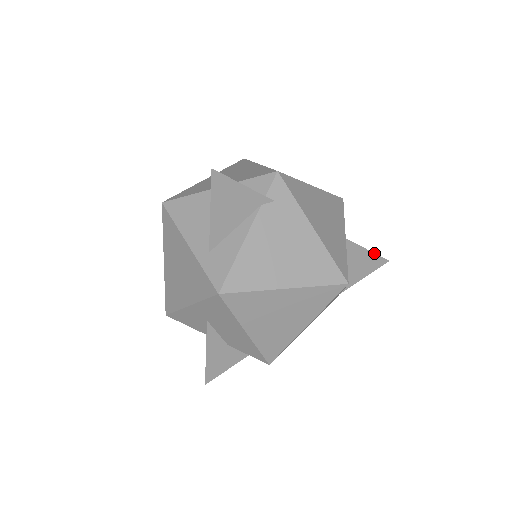
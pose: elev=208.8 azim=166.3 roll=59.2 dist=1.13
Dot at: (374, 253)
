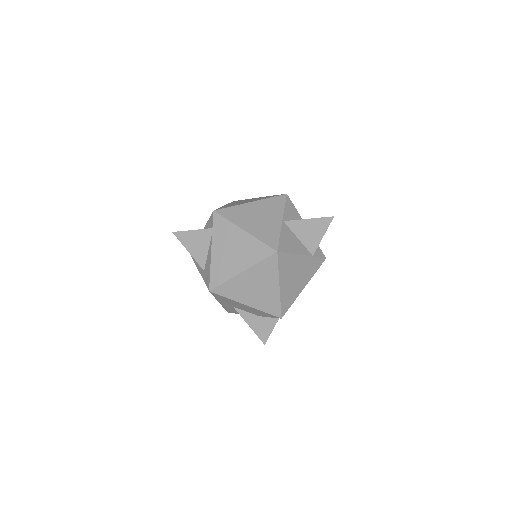
Dot at: (316, 218)
